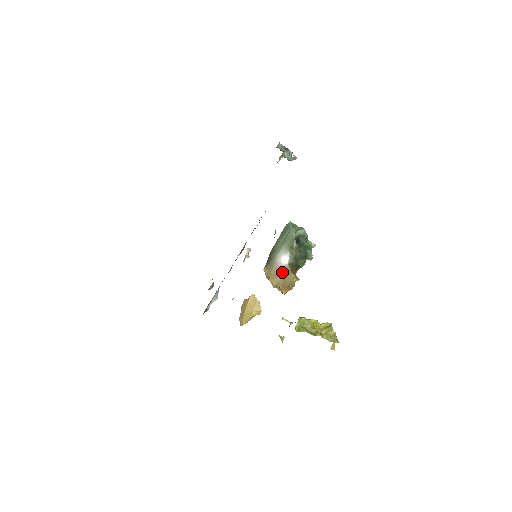
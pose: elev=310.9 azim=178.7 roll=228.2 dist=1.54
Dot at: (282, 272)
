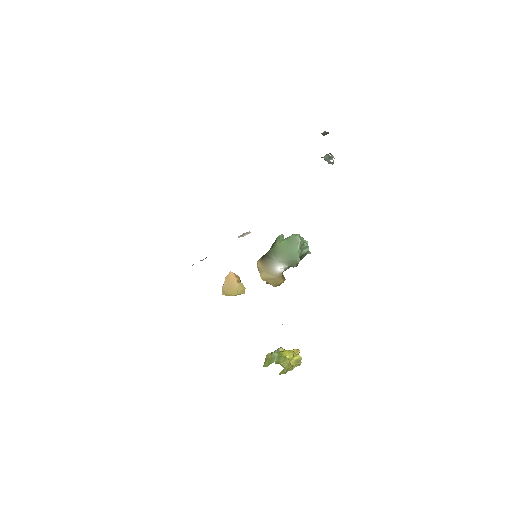
Dot at: (274, 276)
